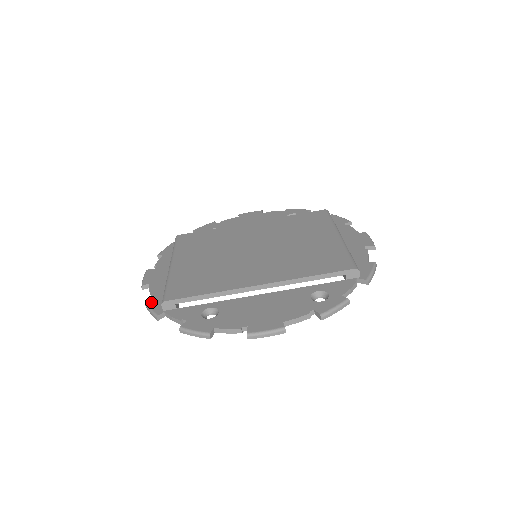
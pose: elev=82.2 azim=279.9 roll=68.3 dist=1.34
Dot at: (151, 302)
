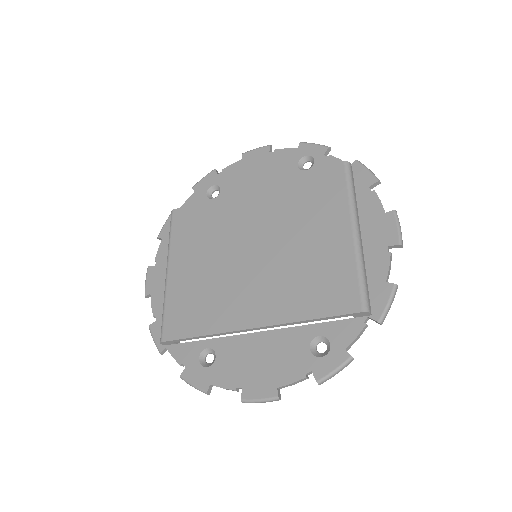
Dot at: (153, 328)
